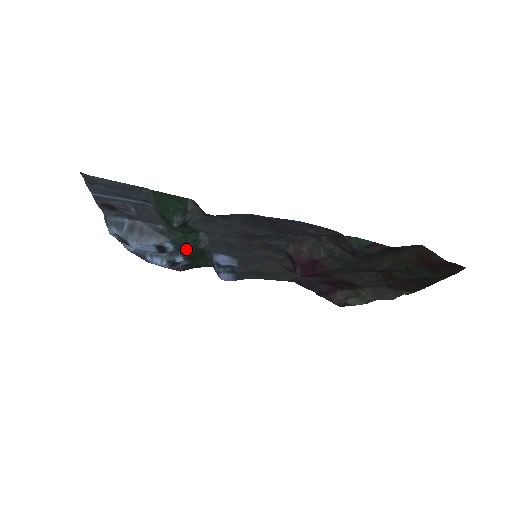
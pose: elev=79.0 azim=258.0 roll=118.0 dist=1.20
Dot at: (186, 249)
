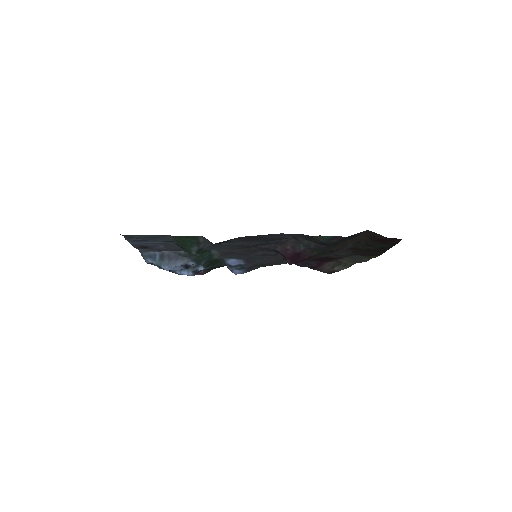
Dot at: (204, 263)
